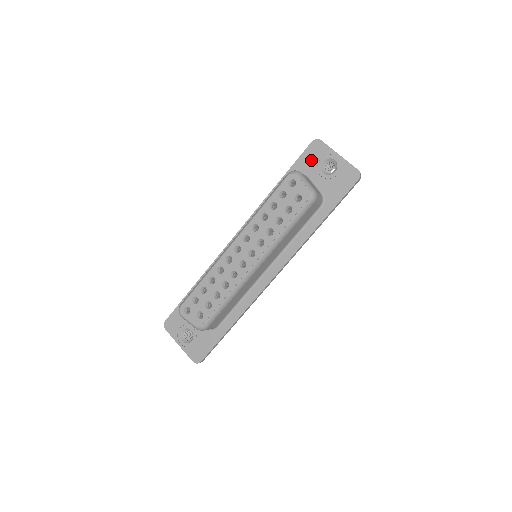
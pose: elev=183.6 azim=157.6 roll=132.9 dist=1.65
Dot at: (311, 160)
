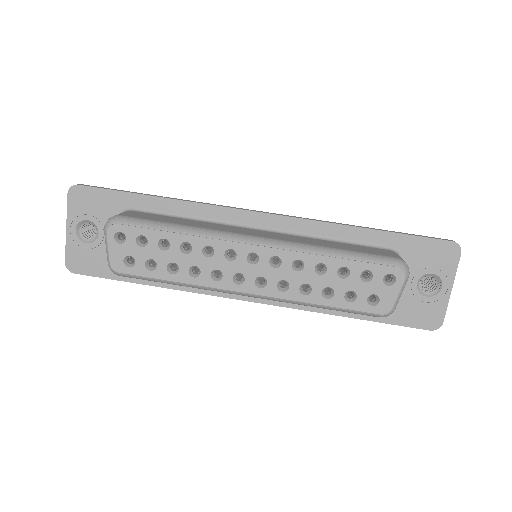
Dot at: (427, 256)
